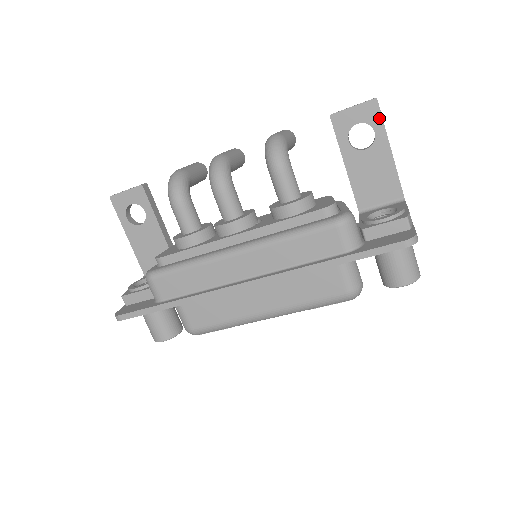
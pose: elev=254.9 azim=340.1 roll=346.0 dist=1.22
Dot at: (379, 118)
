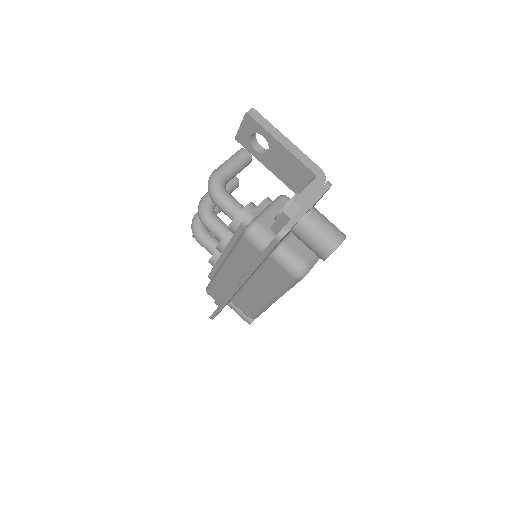
Dot at: (258, 125)
